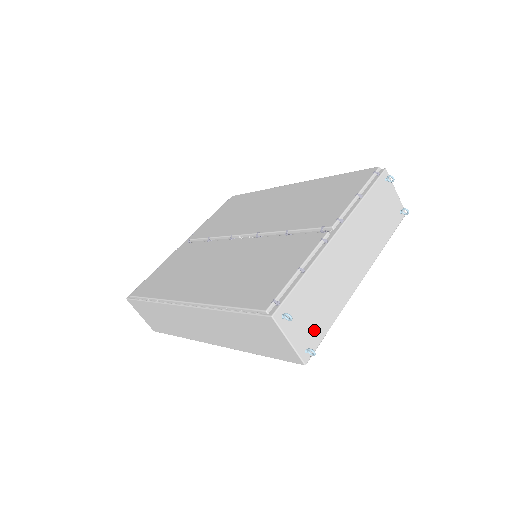
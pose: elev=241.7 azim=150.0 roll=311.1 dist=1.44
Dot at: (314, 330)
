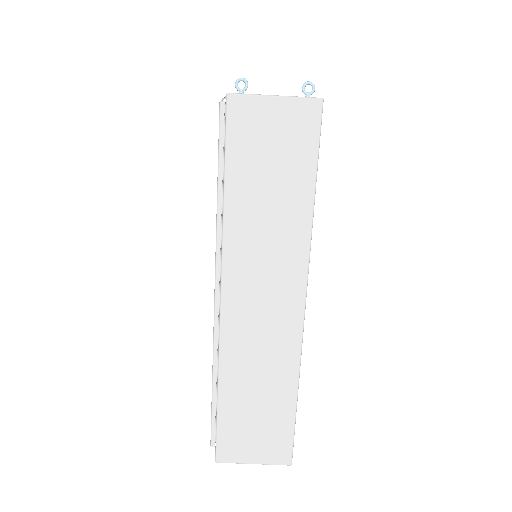
Dot at: occluded
